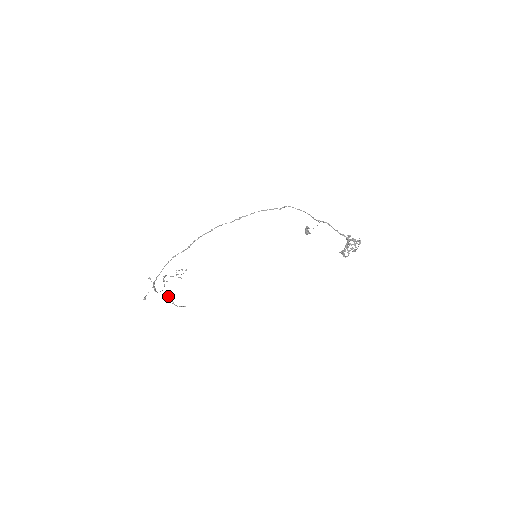
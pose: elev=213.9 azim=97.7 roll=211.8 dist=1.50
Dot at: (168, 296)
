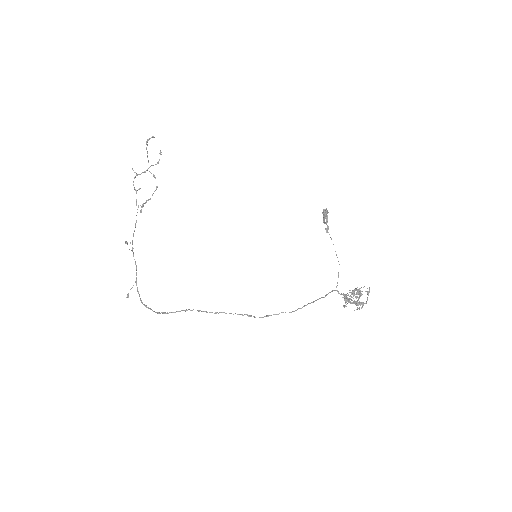
Dot at: (141, 206)
